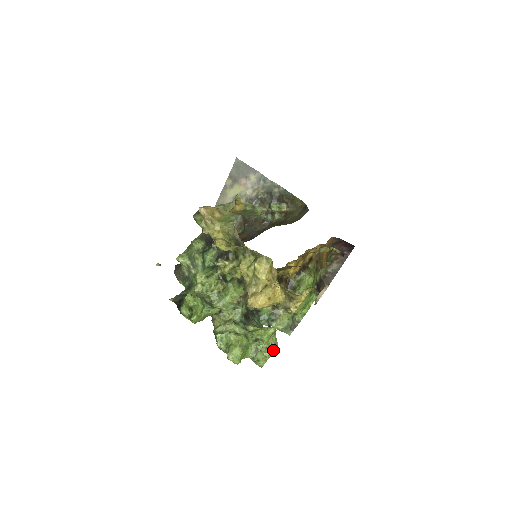
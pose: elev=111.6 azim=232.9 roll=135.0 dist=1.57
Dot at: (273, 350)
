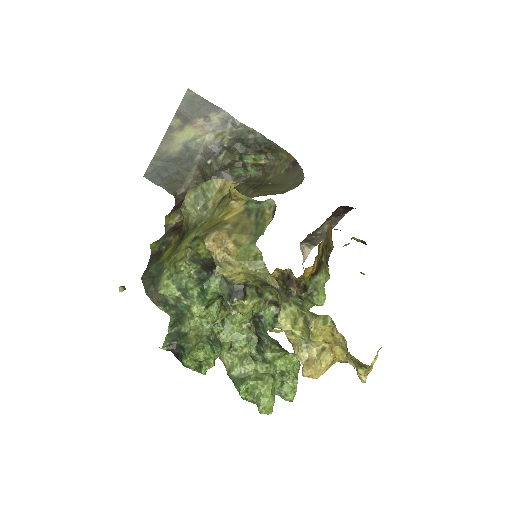
Dot at: (297, 374)
